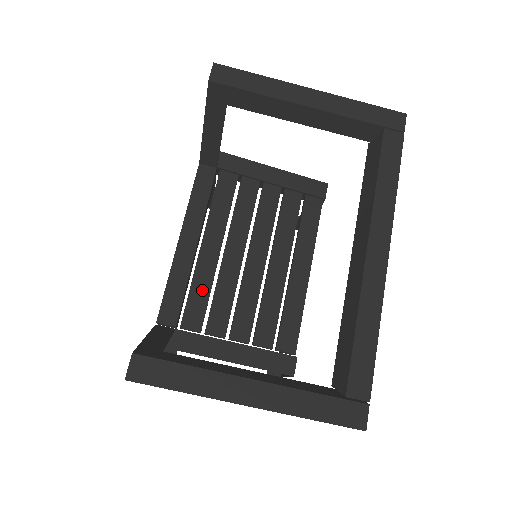
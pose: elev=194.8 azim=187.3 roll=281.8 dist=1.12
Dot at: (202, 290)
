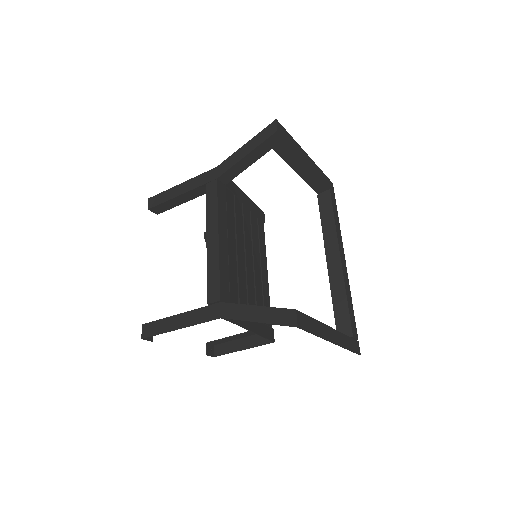
Dot at: (234, 278)
